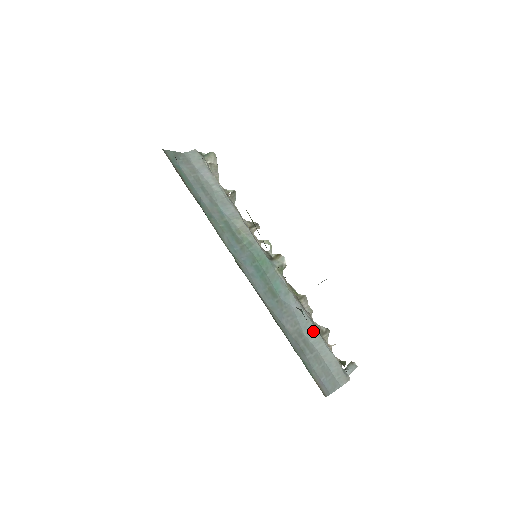
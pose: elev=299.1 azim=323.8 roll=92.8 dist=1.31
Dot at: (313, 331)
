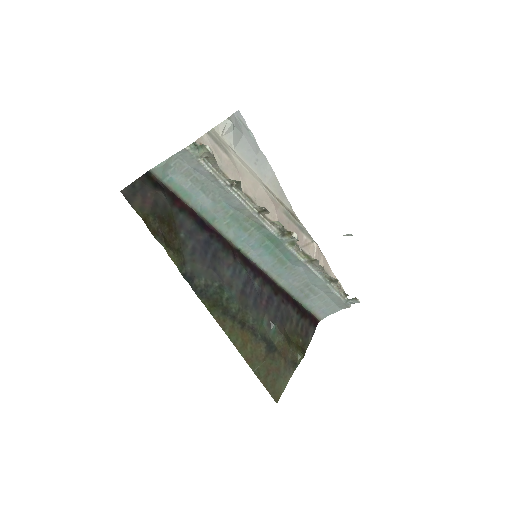
Dot at: (320, 283)
